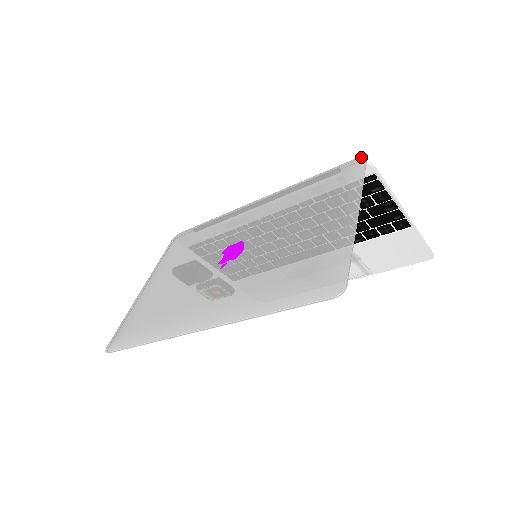
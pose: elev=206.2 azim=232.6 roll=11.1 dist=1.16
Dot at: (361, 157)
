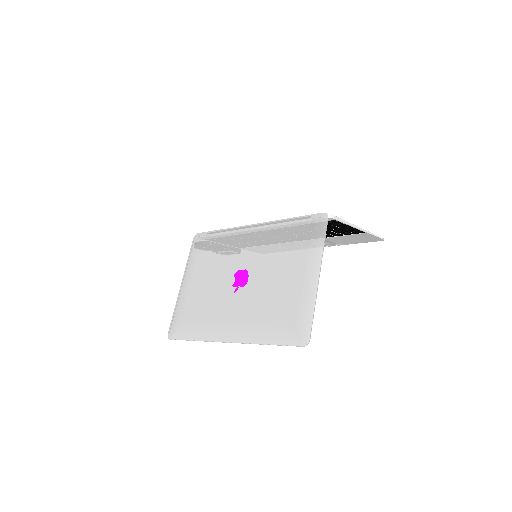
Dot at: (324, 214)
